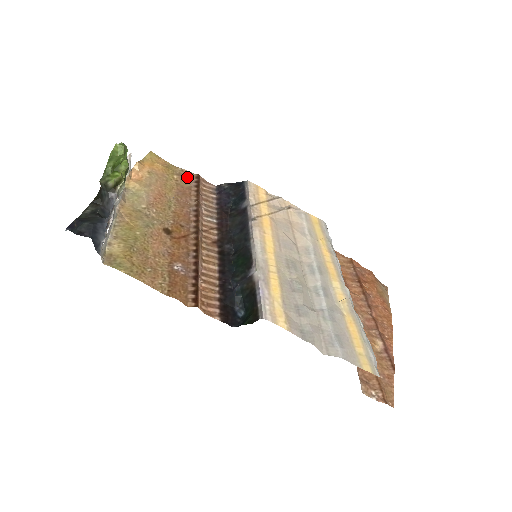
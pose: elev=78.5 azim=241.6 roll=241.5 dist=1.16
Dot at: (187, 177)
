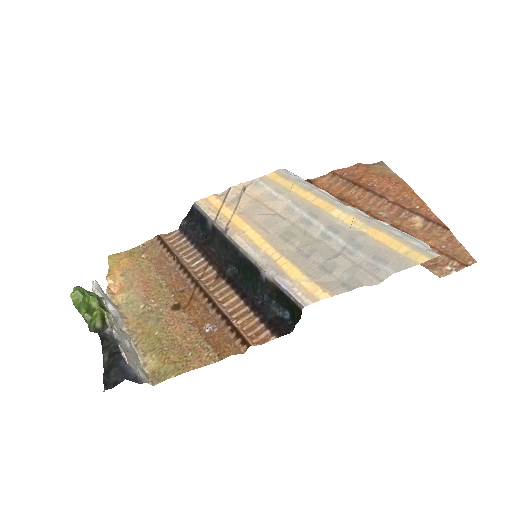
Dot at: (152, 247)
